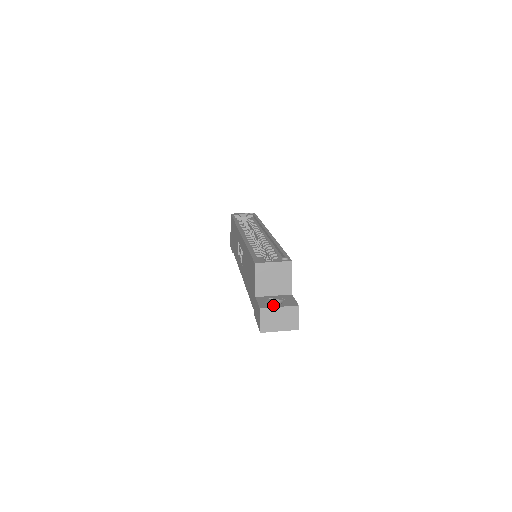
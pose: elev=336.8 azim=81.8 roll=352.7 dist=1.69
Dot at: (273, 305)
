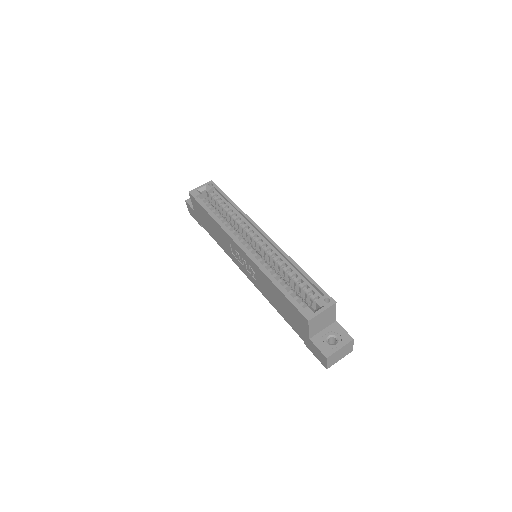
Dot at: (334, 348)
